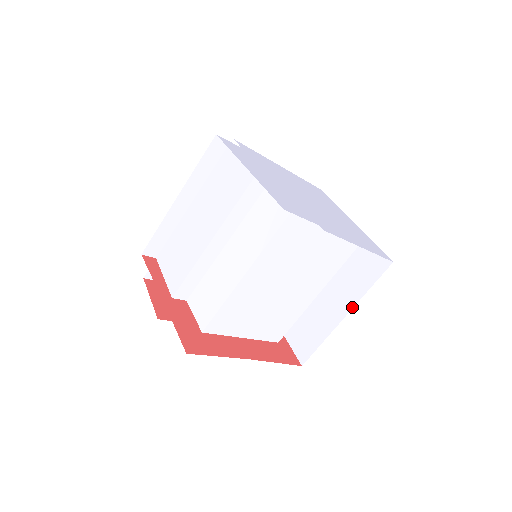
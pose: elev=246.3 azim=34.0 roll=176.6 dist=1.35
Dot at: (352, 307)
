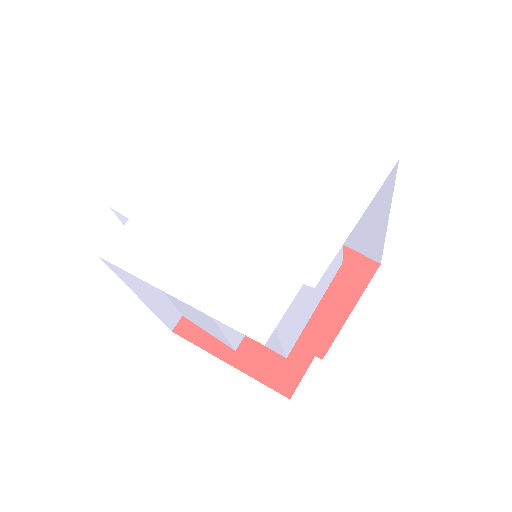
Dot at: (388, 212)
